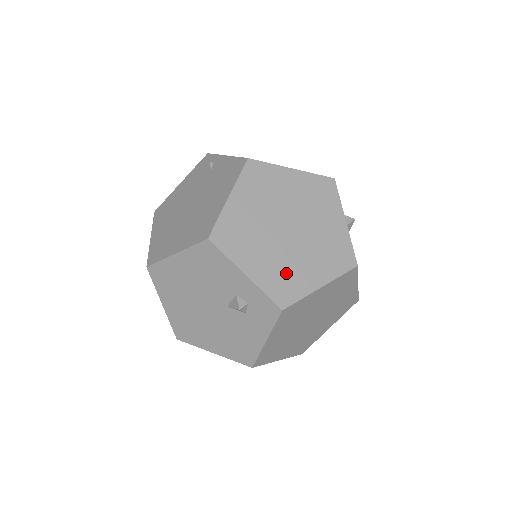
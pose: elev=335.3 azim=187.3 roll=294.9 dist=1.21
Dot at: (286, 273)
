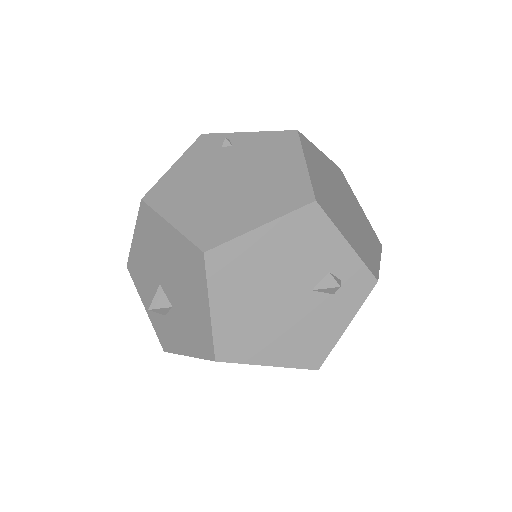
Dot at: (363, 246)
